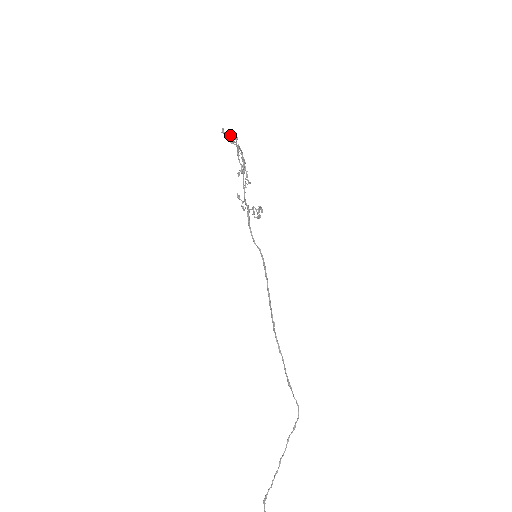
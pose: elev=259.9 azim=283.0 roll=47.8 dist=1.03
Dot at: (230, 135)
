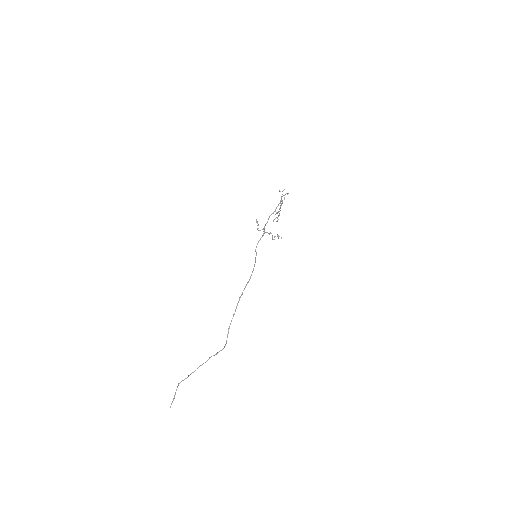
Dot at: occluded
